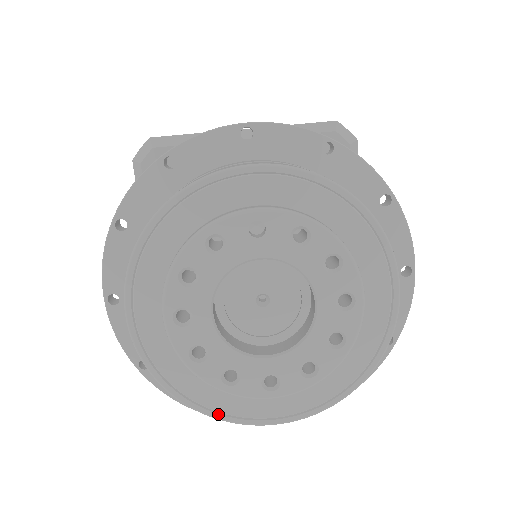
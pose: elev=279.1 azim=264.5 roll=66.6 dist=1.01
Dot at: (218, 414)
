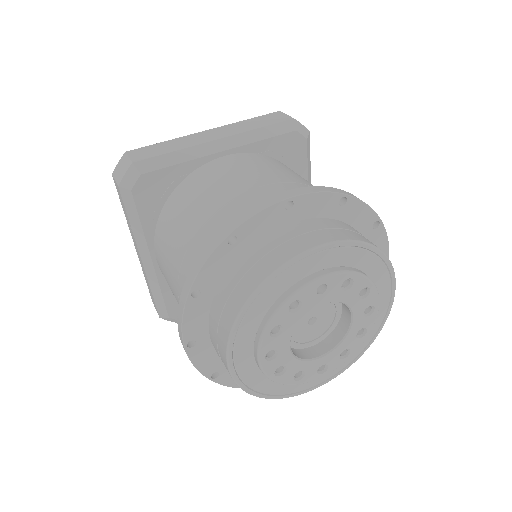
Dot at: (286, 395)
